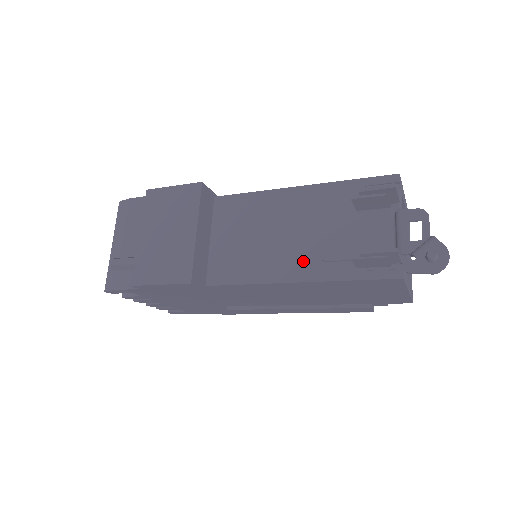
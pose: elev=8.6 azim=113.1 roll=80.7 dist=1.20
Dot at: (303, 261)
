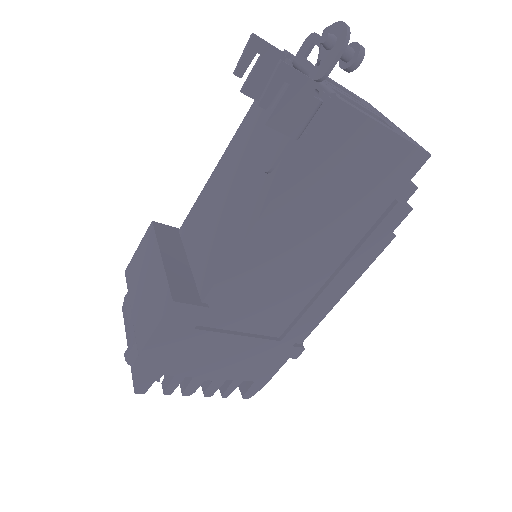
Dot at: (257, 192)
